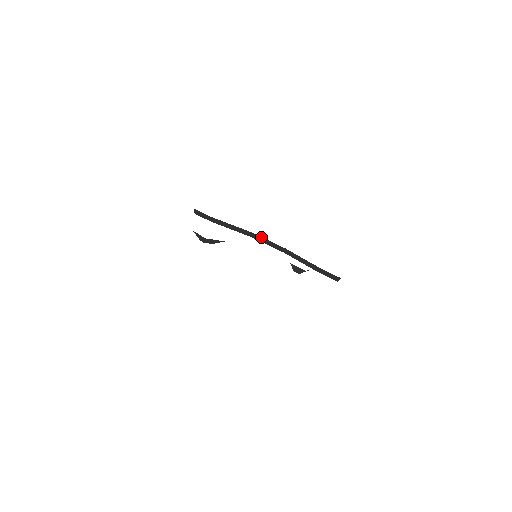
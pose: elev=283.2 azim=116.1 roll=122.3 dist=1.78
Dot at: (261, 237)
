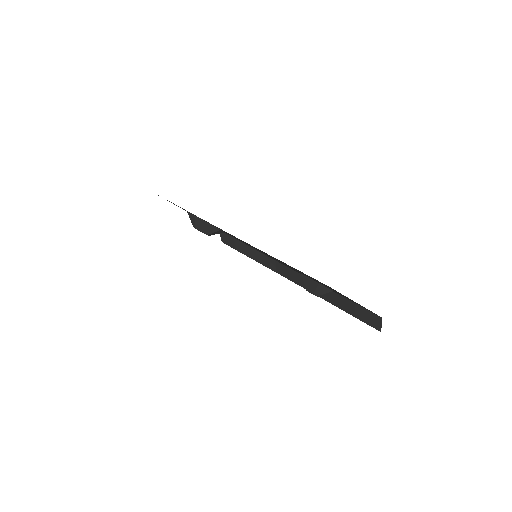
Dot at: (287, 267)
